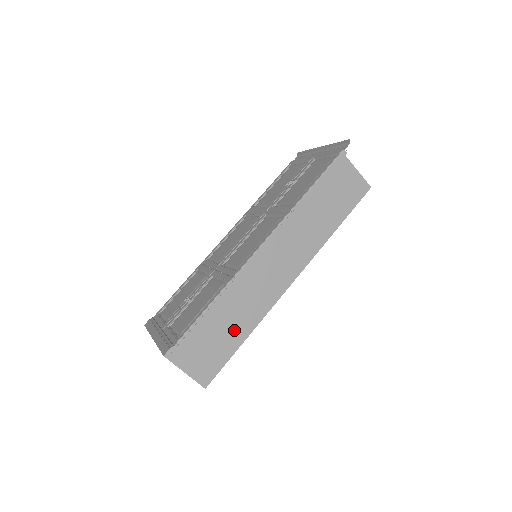
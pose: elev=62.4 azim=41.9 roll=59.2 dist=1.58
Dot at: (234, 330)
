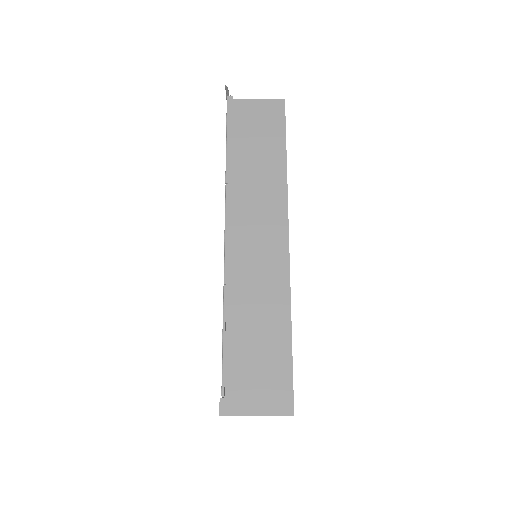
Dot at: (270, 332)
